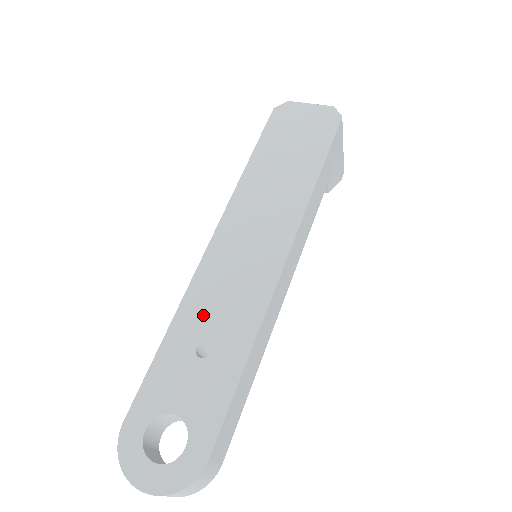
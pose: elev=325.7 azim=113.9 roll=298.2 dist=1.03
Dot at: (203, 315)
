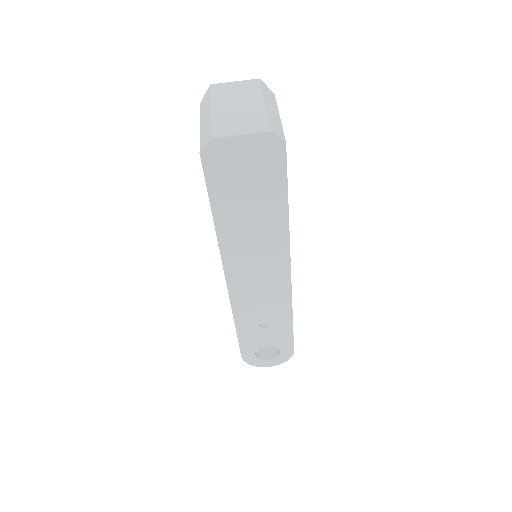
Dot at: (252, 314)
